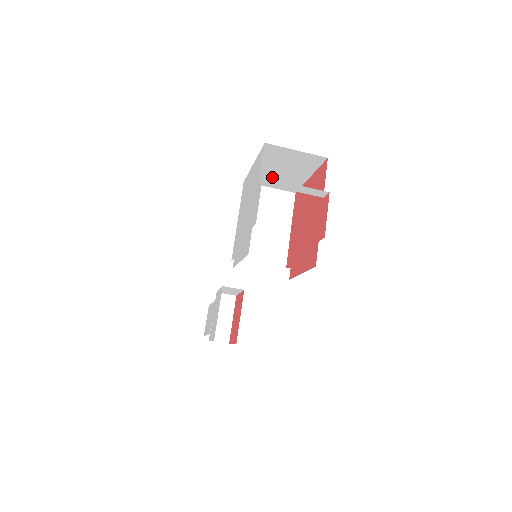
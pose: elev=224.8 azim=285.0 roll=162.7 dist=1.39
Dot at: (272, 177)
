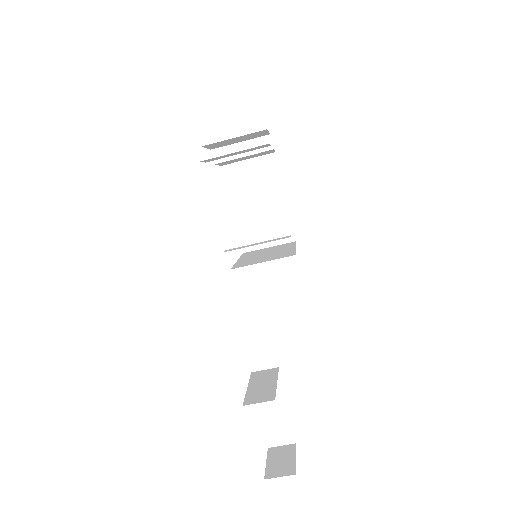
Dot at: (259, 224)
